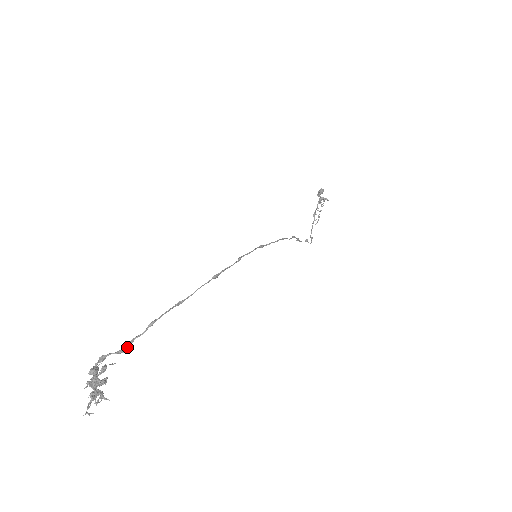
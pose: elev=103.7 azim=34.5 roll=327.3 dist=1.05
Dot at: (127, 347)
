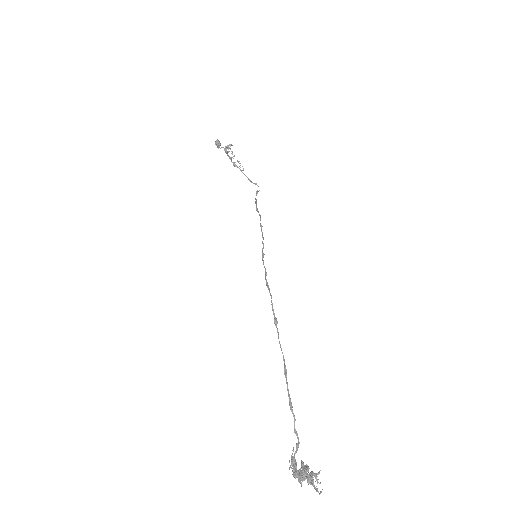
Dot at: occluded
